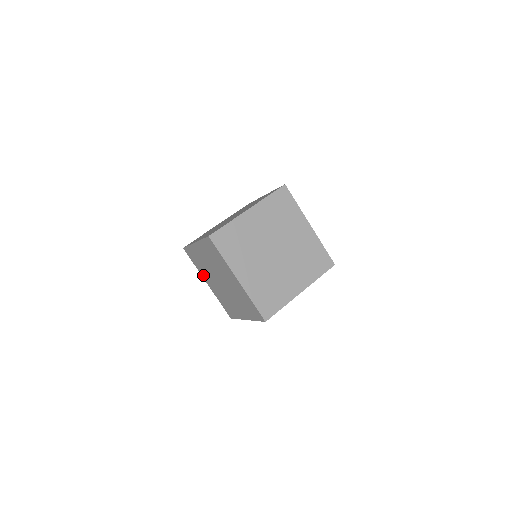
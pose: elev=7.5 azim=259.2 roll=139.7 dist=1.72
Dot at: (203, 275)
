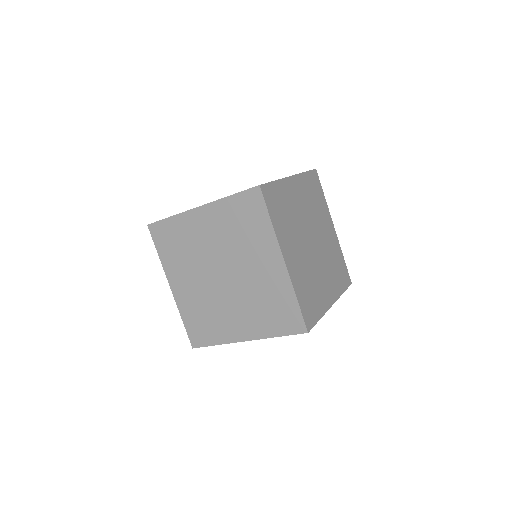
Dot at: occluded
